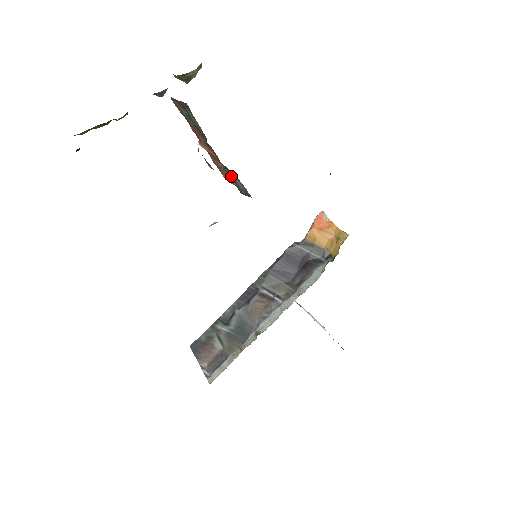
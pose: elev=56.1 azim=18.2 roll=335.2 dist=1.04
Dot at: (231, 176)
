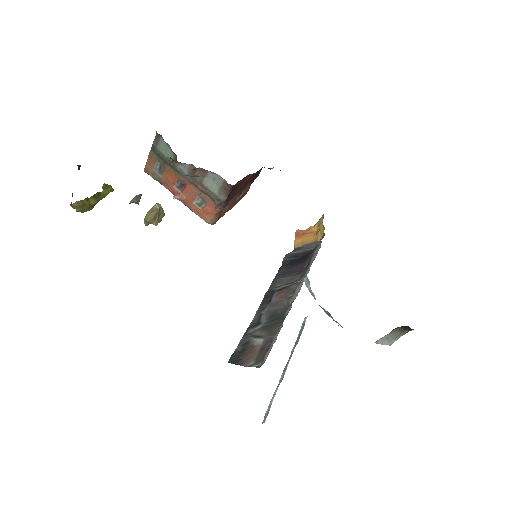
Dot at: (205, 189)
